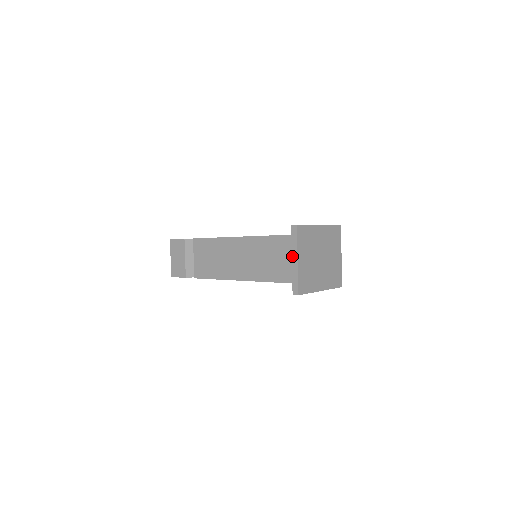
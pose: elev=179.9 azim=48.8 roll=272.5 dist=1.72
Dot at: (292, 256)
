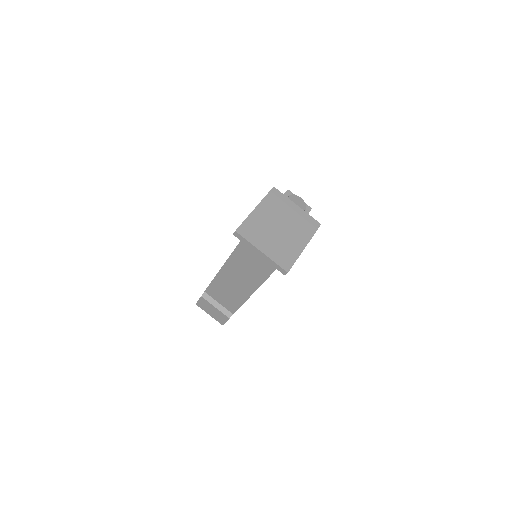
Dot at: occluded
